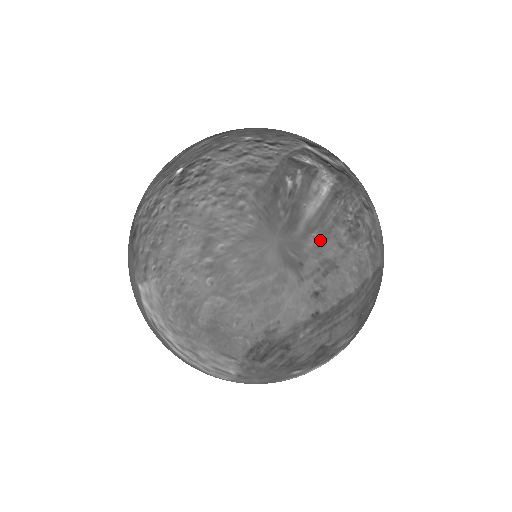
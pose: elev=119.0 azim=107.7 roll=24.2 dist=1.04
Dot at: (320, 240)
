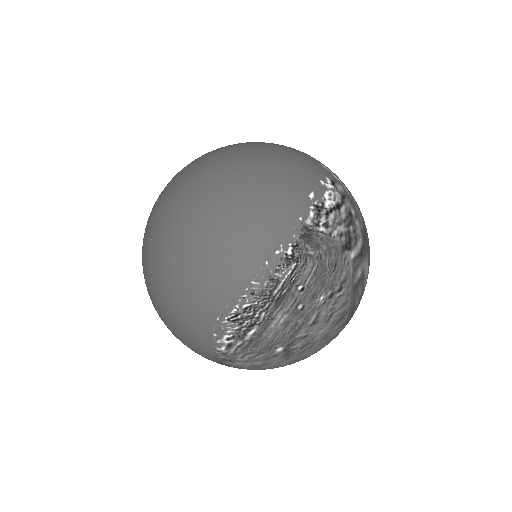
Dot at: occluded
